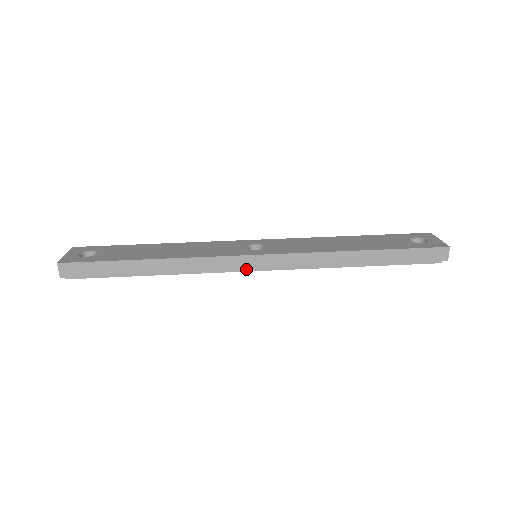
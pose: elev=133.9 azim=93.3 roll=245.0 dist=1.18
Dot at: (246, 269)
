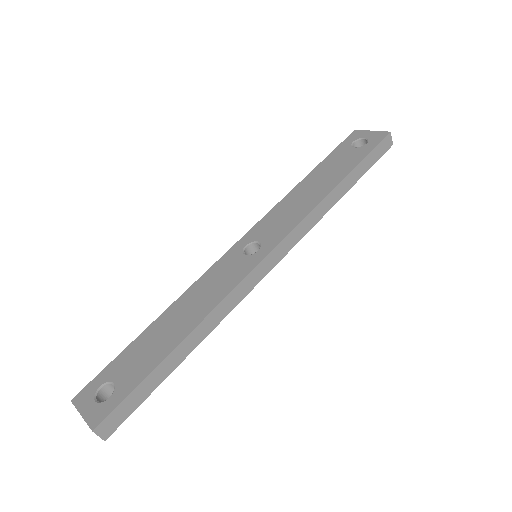
Dot at: (266, 274)
